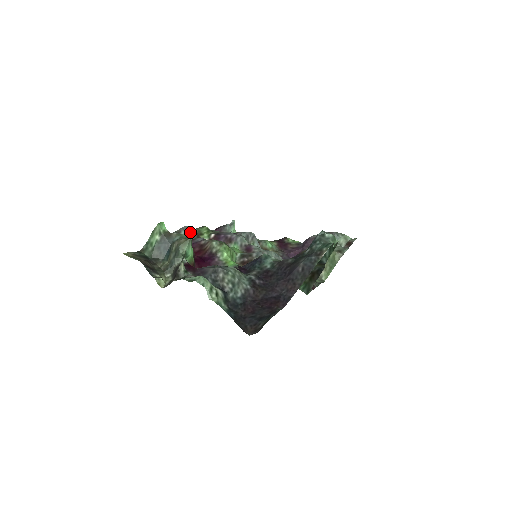
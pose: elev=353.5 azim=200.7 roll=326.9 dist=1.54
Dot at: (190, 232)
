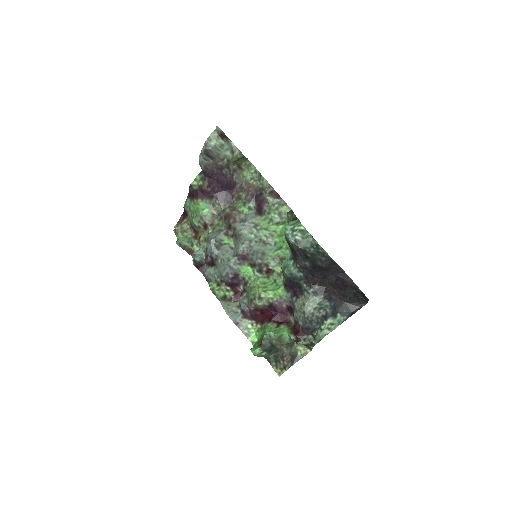
Dot at: (233, 312)
